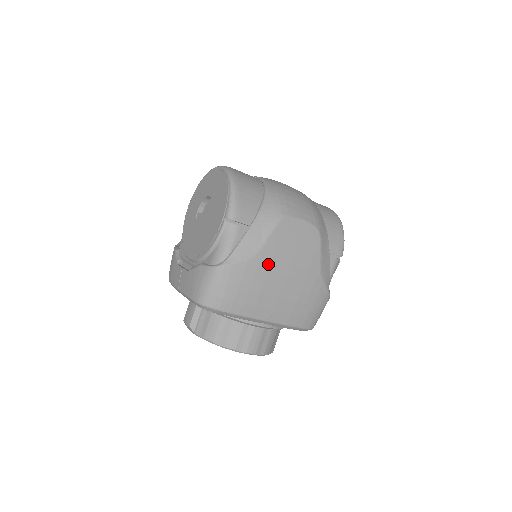
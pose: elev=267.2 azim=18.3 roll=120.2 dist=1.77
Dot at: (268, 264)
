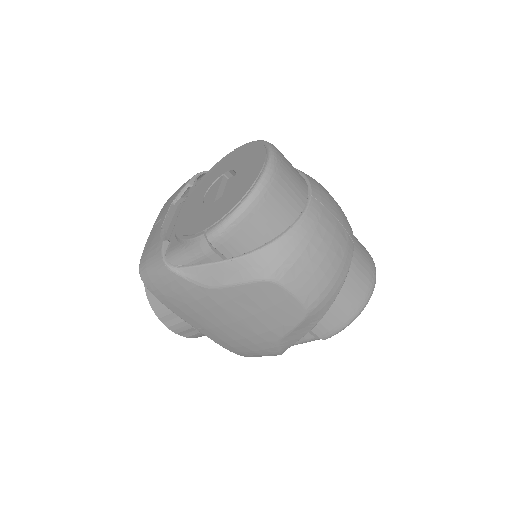
Dot at: (220, 302)
